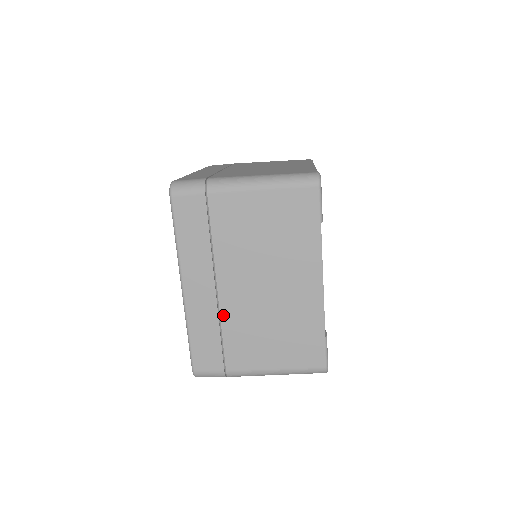
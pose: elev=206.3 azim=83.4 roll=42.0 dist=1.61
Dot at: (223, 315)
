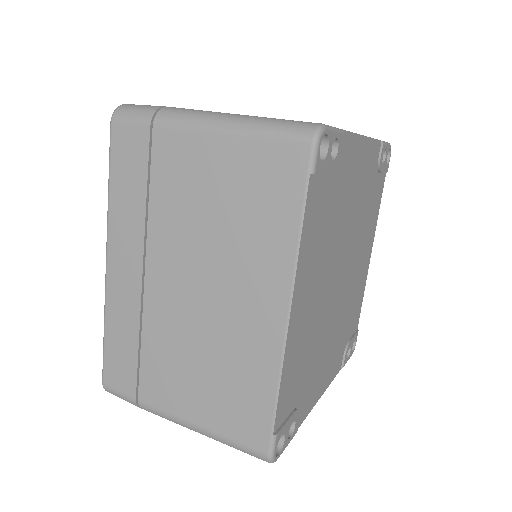
Dot at: occluded
